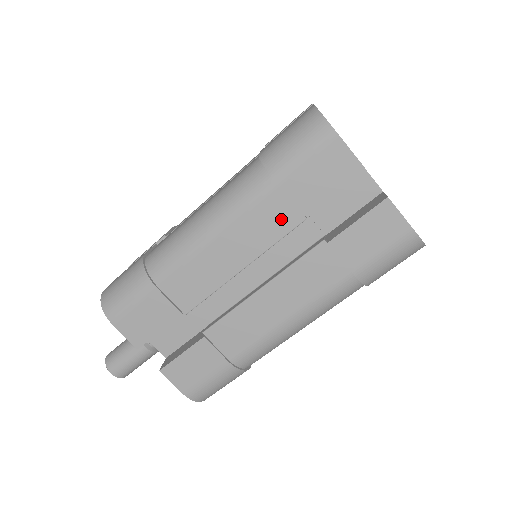
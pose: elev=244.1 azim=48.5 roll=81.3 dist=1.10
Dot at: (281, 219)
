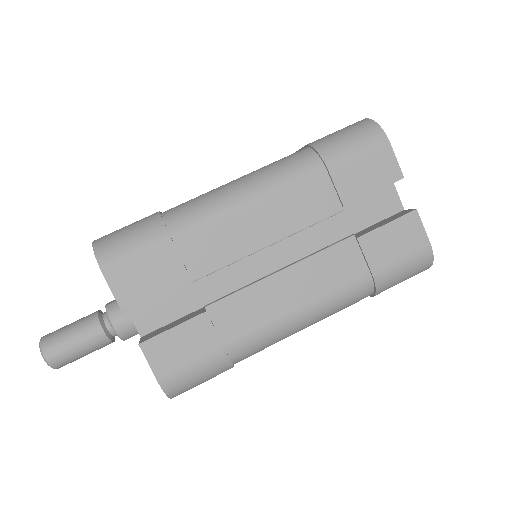
Dot at: (321, 204)
